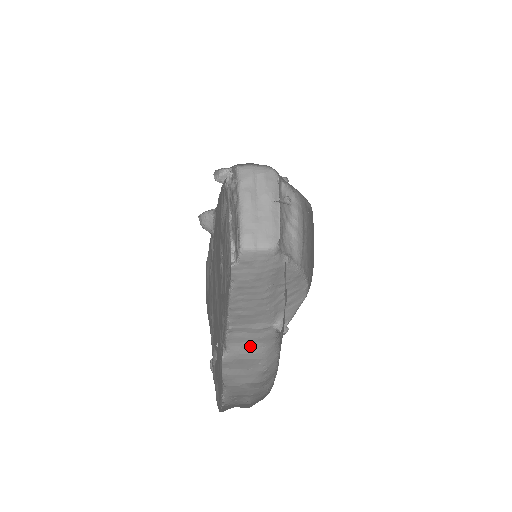
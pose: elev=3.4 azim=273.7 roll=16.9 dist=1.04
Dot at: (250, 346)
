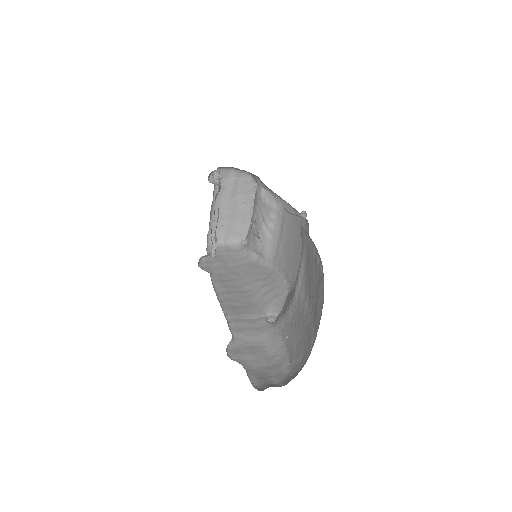
Dot at: (251, 334)
